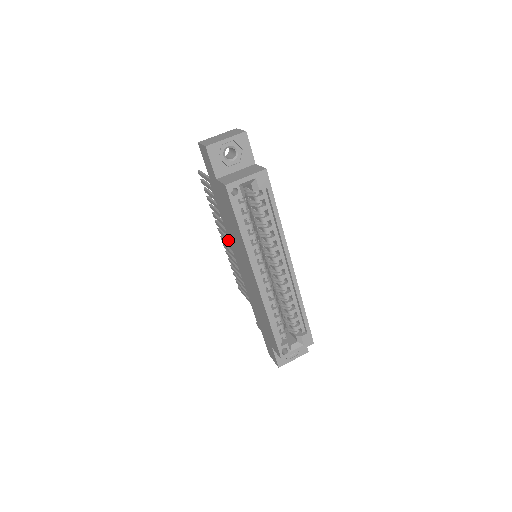
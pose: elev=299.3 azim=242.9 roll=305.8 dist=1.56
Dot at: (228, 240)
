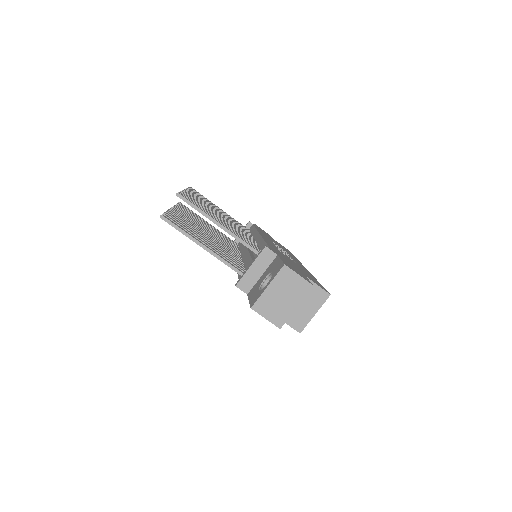
Dot at: occluded
